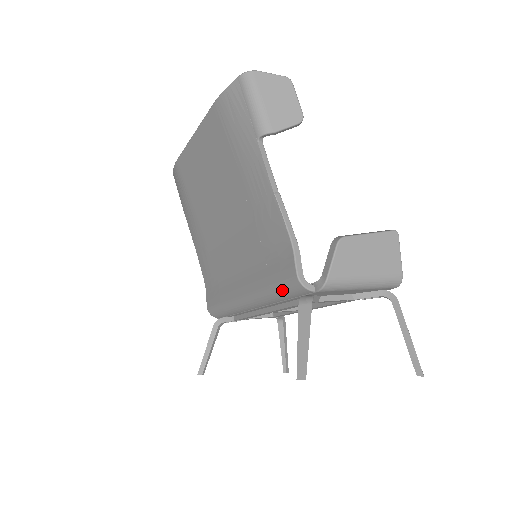
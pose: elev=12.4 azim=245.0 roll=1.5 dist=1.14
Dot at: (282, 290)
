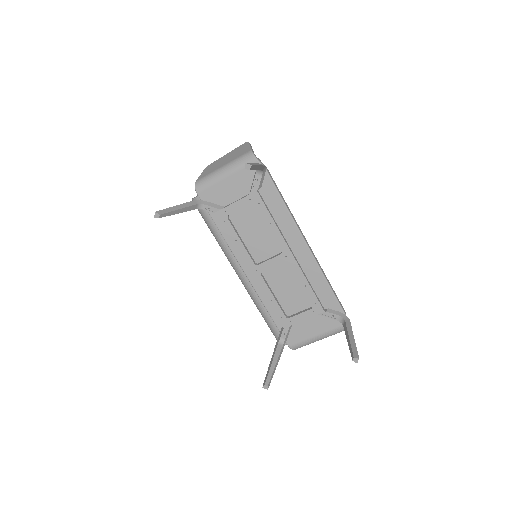
Dot at: (206, 222)
